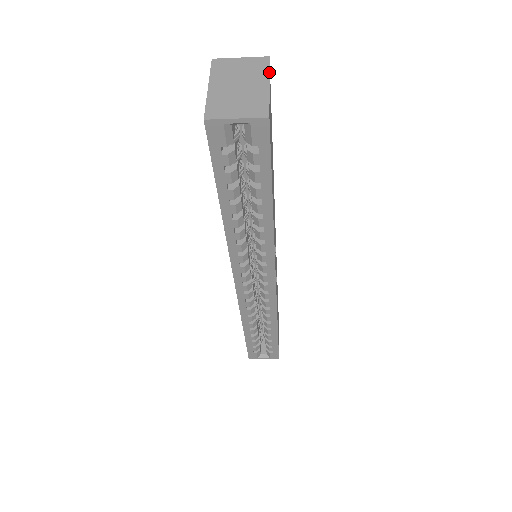
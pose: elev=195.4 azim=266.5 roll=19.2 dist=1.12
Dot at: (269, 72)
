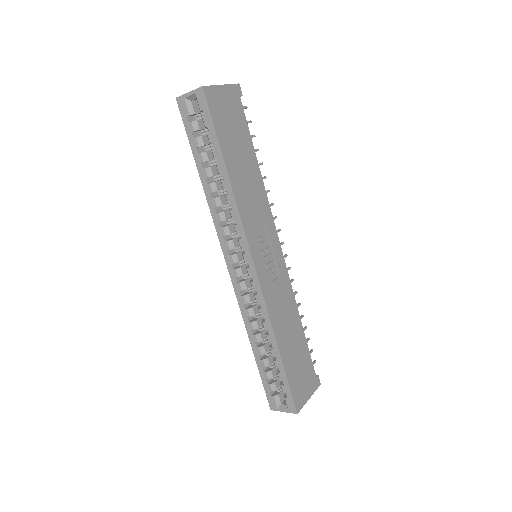
Dot at: (229, 84)
